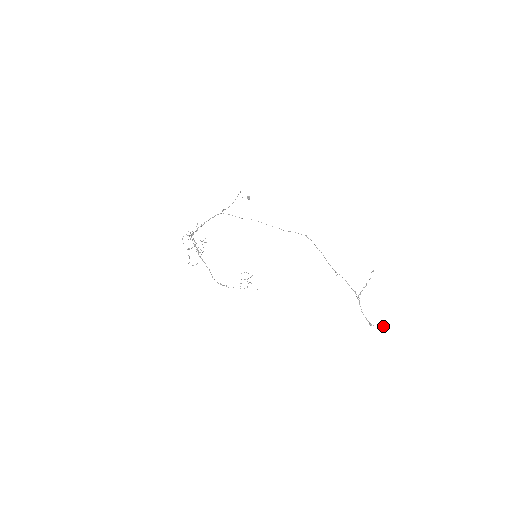
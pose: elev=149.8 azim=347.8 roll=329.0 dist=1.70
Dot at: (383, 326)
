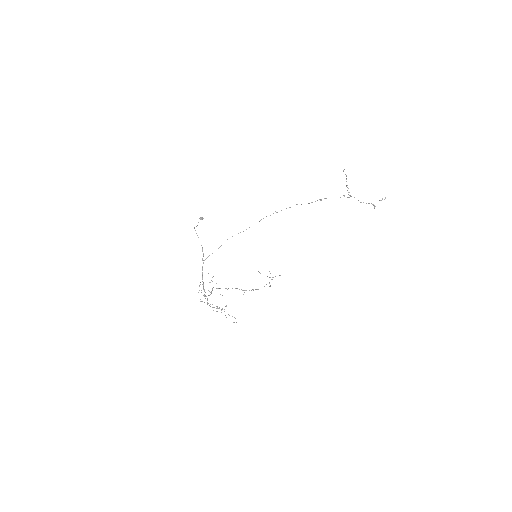
Dot at: occluded
